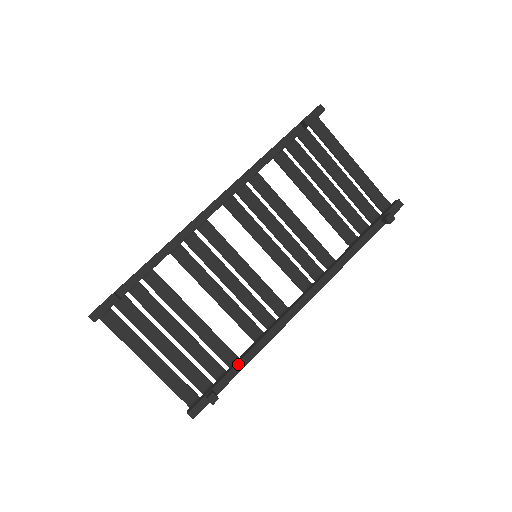
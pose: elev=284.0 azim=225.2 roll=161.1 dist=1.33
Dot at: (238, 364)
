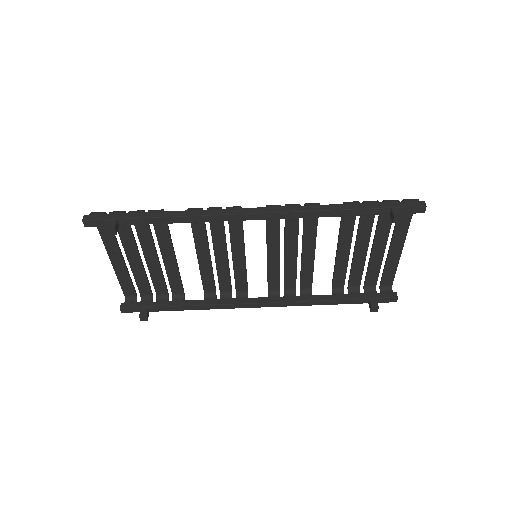
Dot at: (179, 307)
